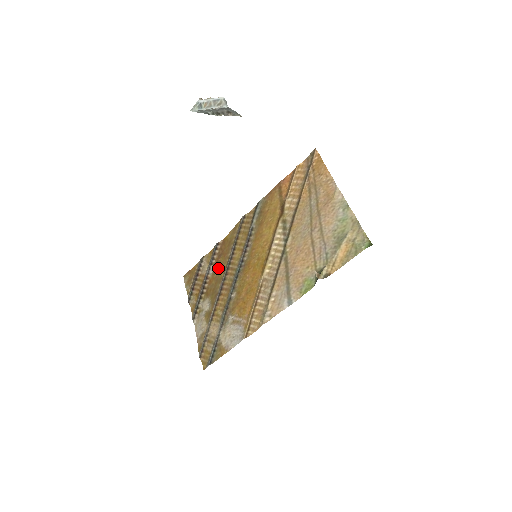
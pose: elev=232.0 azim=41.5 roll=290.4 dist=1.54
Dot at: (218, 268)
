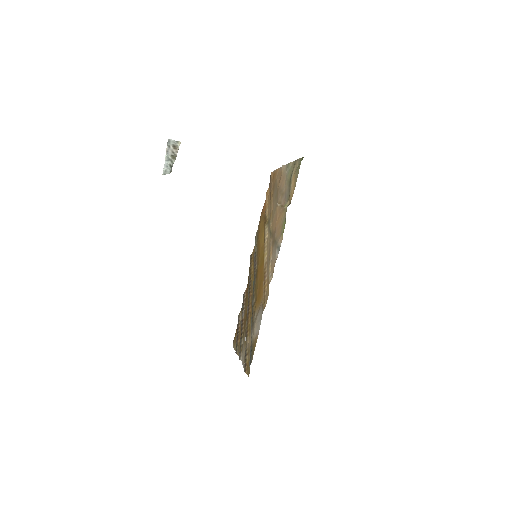
Dot at: (246, 304)
